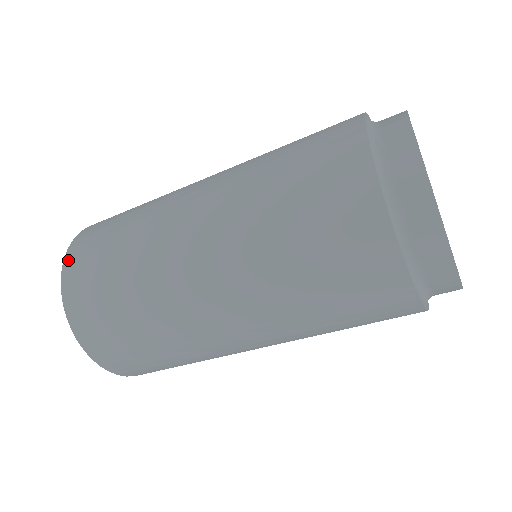
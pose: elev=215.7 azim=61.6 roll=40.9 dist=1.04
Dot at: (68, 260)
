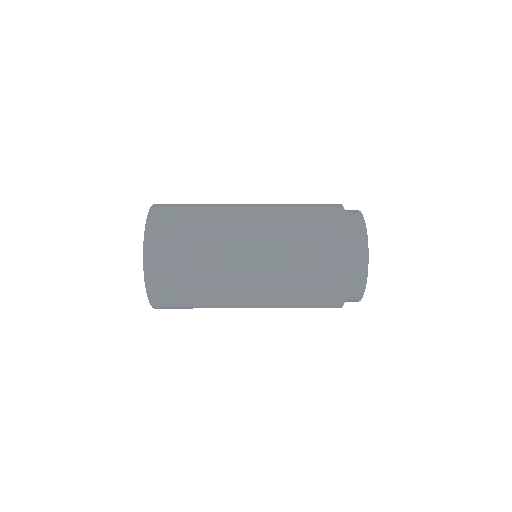
Dot at: (148, 243)
